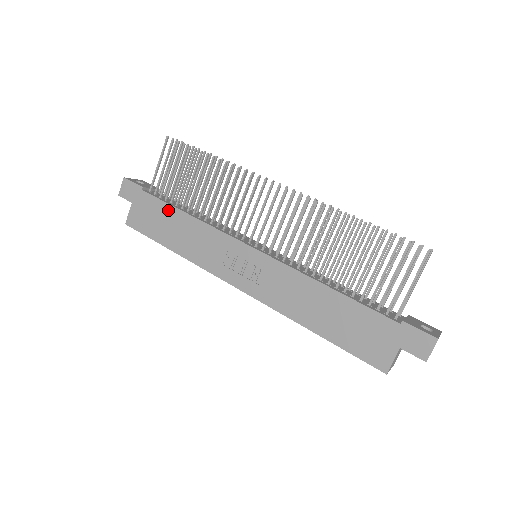
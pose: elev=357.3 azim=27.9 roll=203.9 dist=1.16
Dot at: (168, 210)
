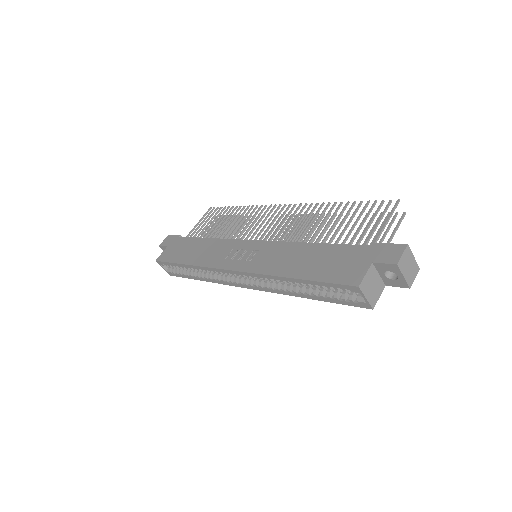
Dot at: (194, 241)
